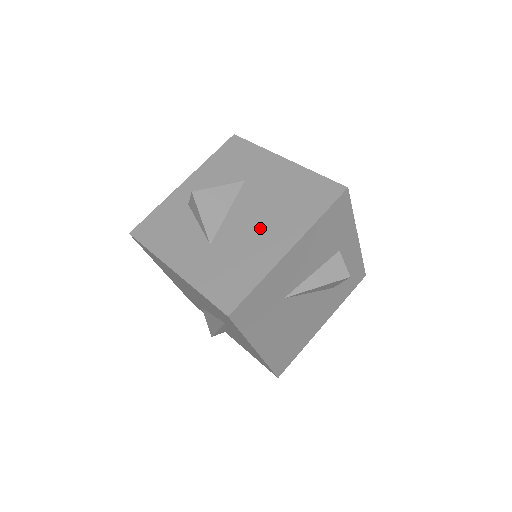
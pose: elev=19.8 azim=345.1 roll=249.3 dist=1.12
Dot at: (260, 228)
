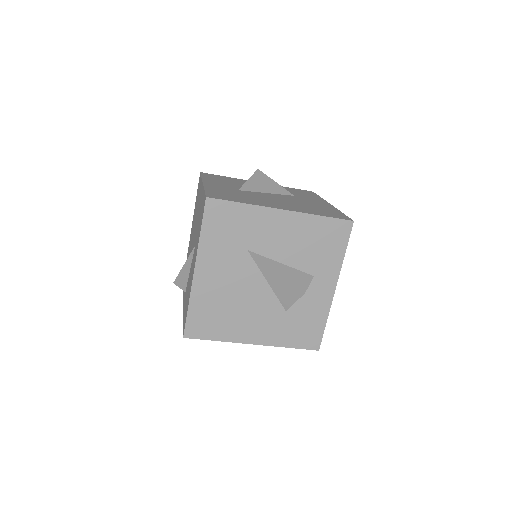
Dot at: (276, 201)
